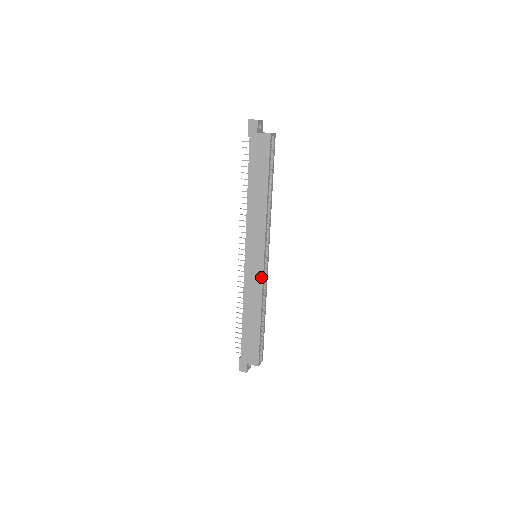
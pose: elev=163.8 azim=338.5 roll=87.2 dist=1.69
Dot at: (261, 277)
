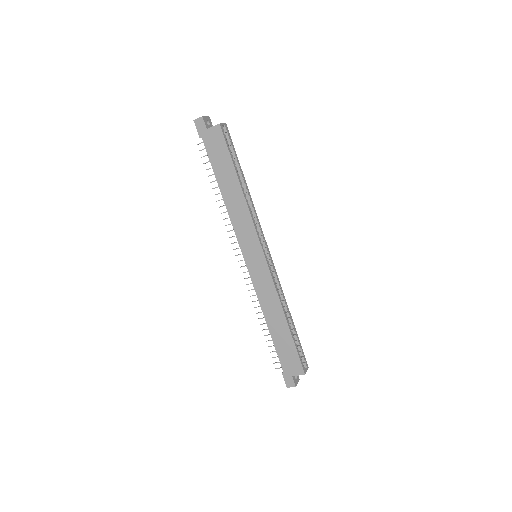
Dot at: (269, 275)
